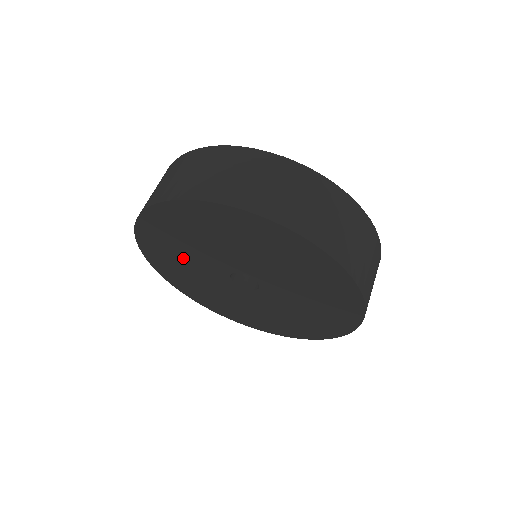
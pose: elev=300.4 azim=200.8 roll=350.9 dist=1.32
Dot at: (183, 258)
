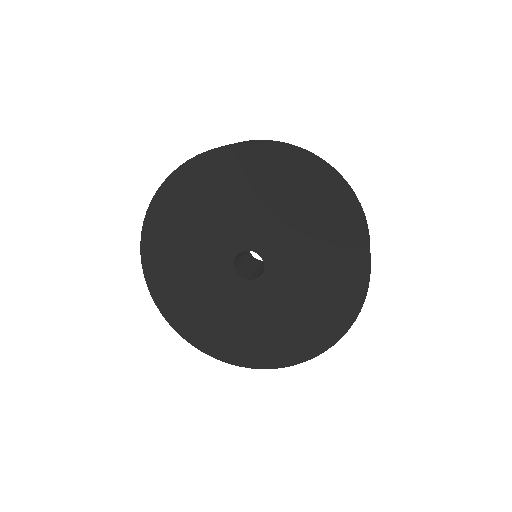
Dot at: (205, 303)
